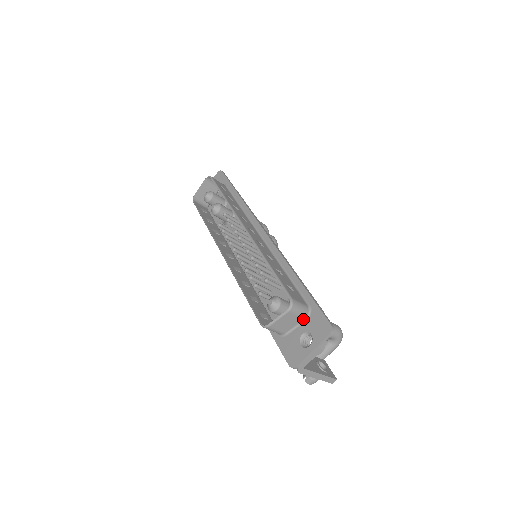
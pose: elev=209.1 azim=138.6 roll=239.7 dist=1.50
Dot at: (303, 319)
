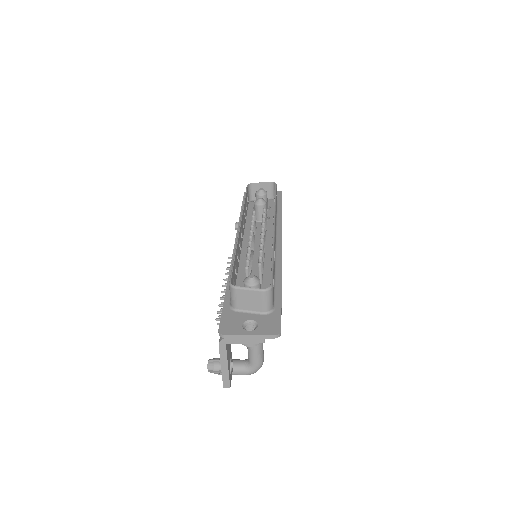
Dot at: (262, 311)
